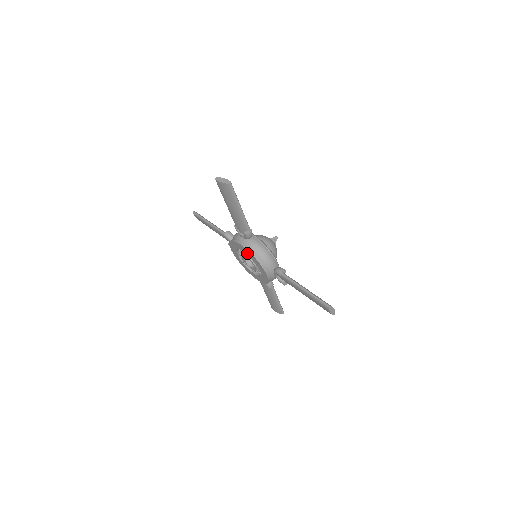
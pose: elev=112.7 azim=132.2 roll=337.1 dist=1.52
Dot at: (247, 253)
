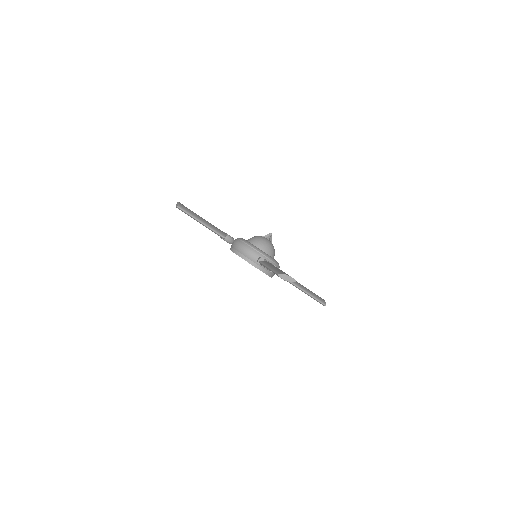
Dot at: occluded
